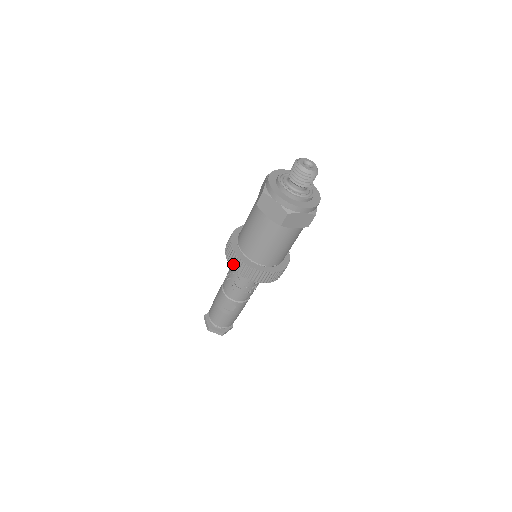
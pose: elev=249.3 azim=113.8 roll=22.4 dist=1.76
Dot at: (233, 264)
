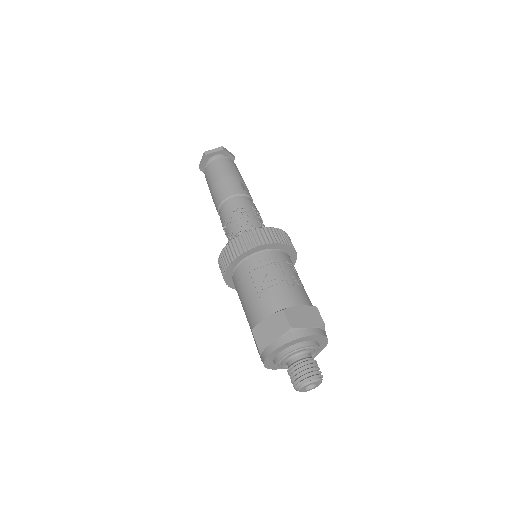
Dot at: (220, 265)
